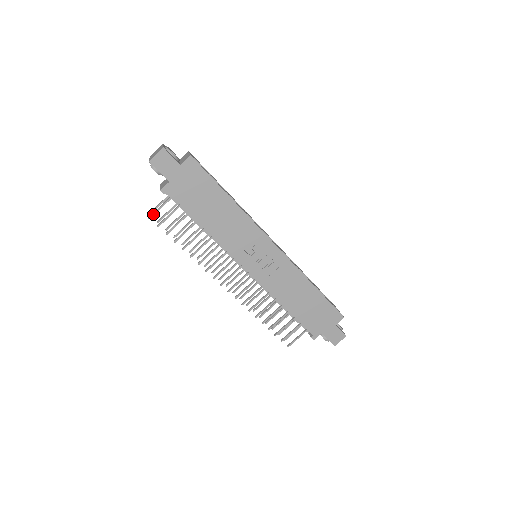
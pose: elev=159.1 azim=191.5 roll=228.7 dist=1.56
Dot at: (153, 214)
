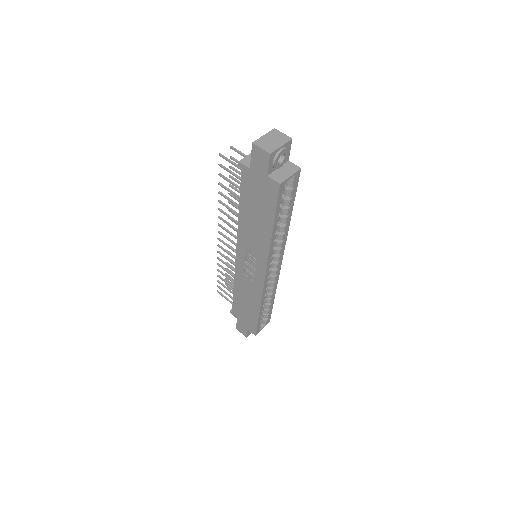
Dot at: (224, 157)
